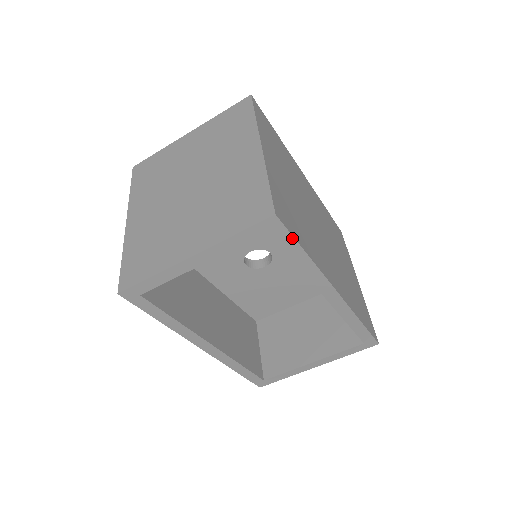
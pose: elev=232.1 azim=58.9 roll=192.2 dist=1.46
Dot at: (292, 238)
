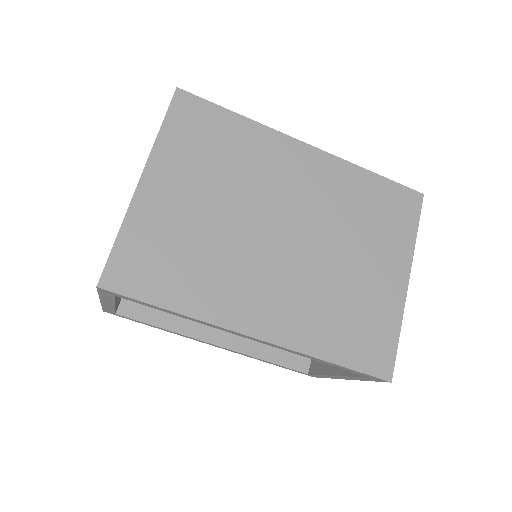
Dot at: (138, 301)
